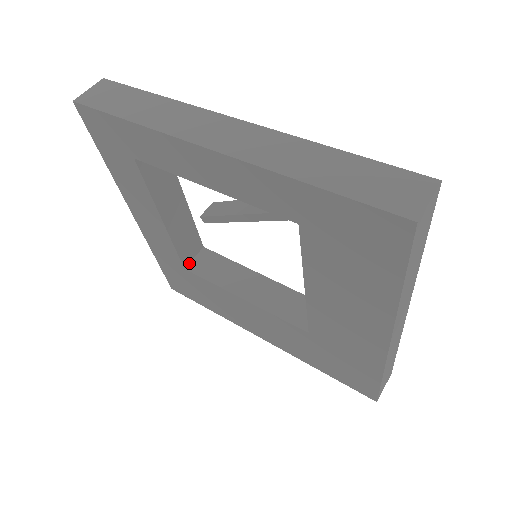
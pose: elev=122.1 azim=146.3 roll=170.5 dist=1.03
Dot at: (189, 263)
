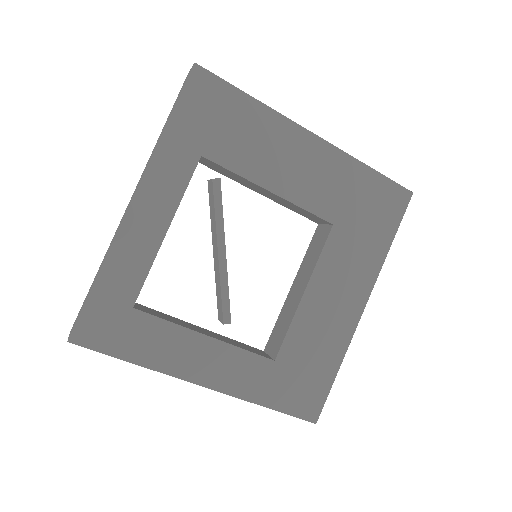
Dot at: (271, 358)
